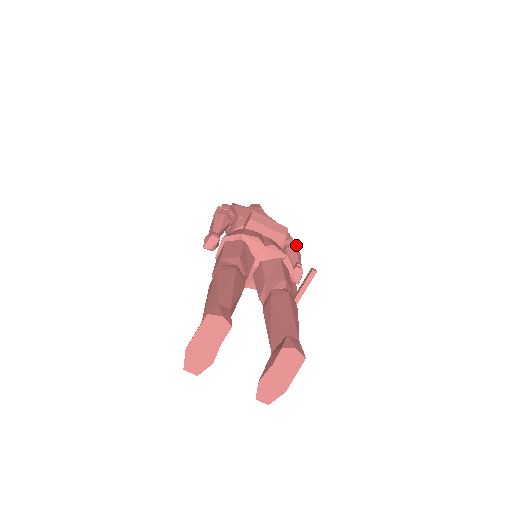
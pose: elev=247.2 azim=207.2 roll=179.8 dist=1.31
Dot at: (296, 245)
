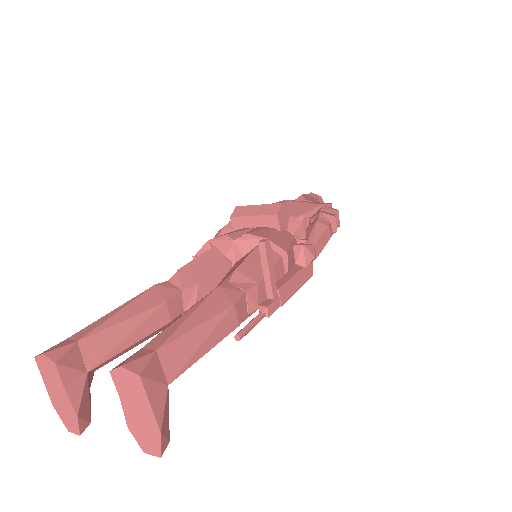
Dot at: (328, 217)
